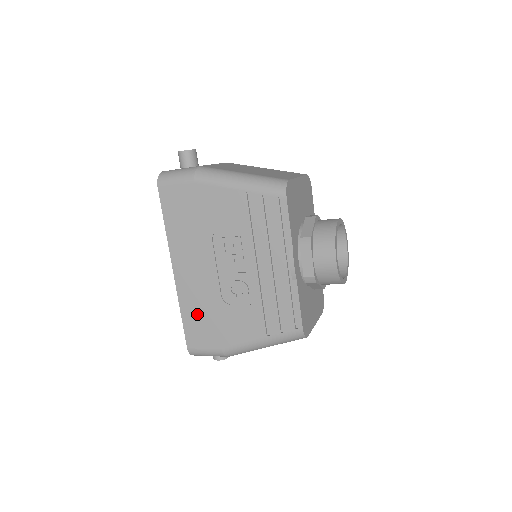
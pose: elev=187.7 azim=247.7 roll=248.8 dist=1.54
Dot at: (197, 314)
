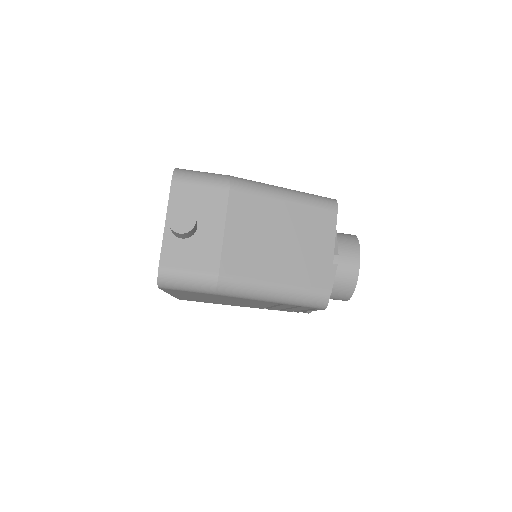
Dot at: occluded
